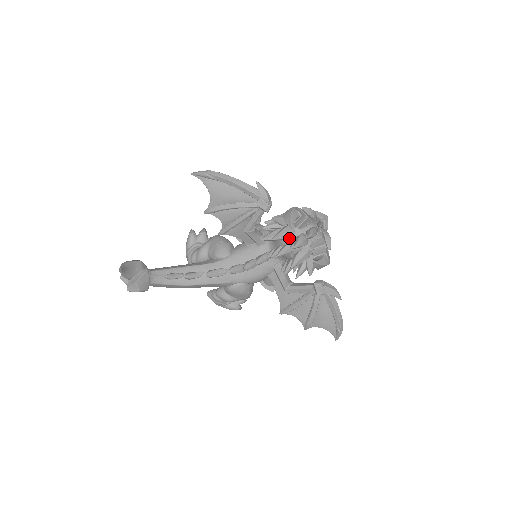
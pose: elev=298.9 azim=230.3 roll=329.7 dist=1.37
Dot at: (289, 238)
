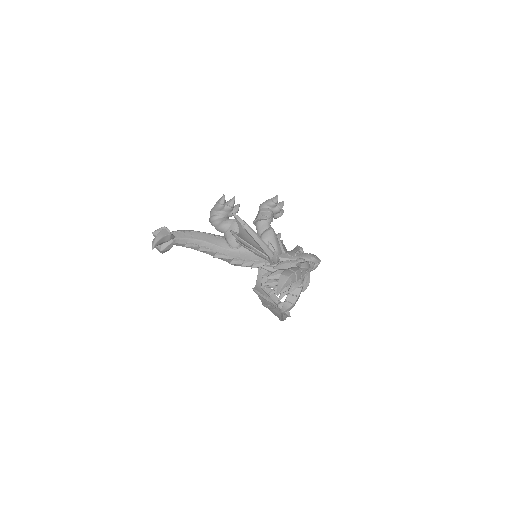
Dot at: occluded
